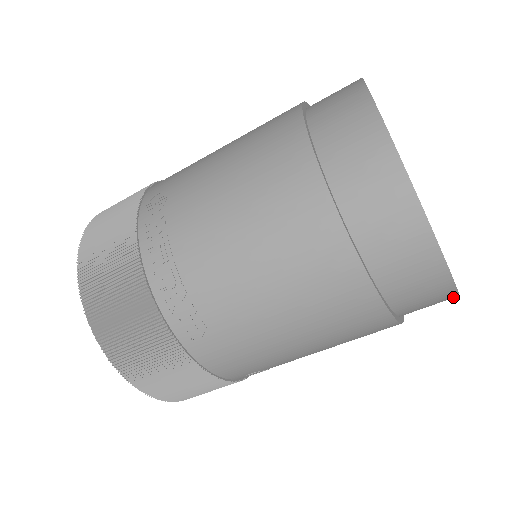
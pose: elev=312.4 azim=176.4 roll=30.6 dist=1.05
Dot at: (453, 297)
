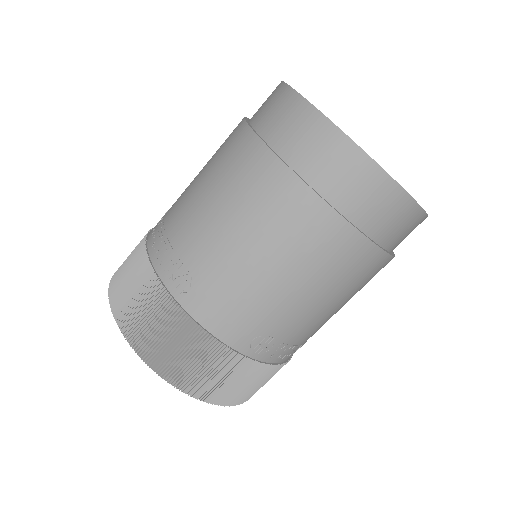
Dot at: (401, 195)
